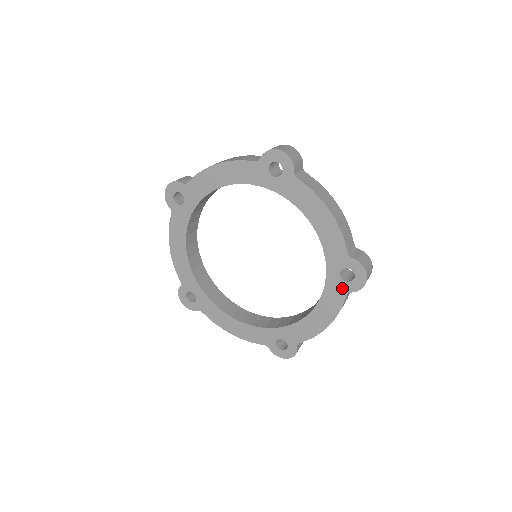
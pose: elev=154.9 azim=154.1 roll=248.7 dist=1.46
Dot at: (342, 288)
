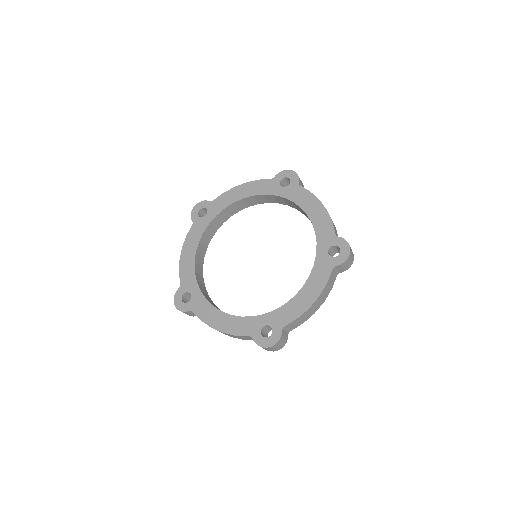
Dot at: (329, 263)
